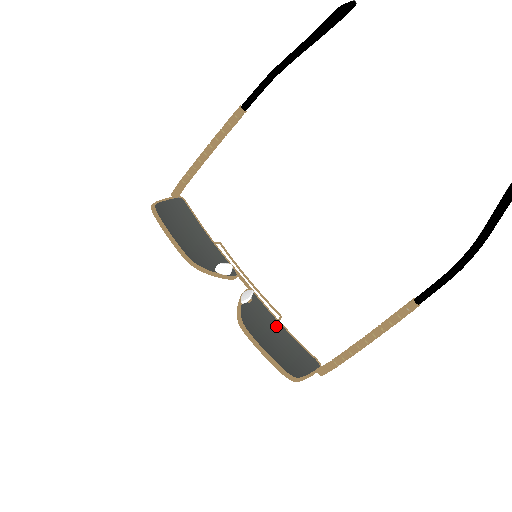
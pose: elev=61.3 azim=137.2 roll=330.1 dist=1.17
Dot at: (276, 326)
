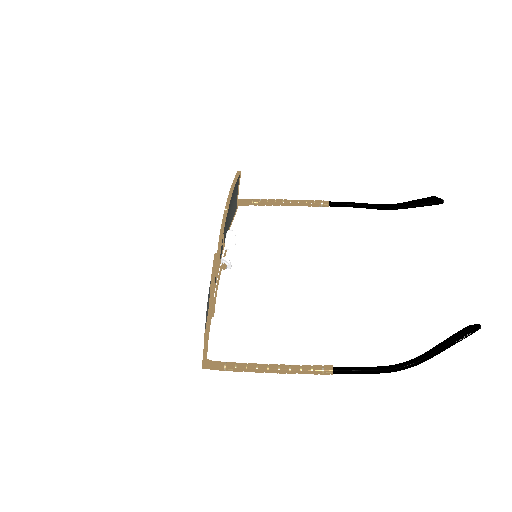
Dot at: occluded
